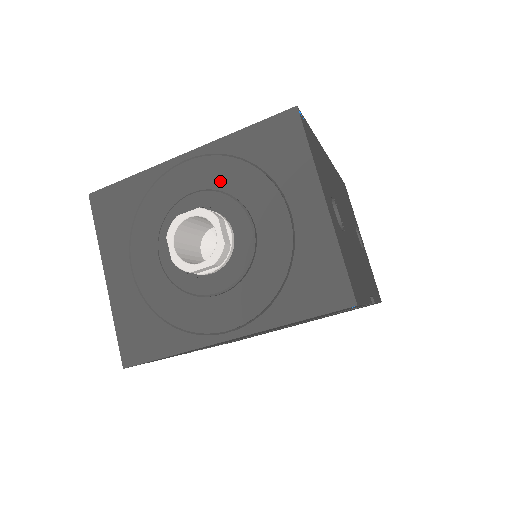
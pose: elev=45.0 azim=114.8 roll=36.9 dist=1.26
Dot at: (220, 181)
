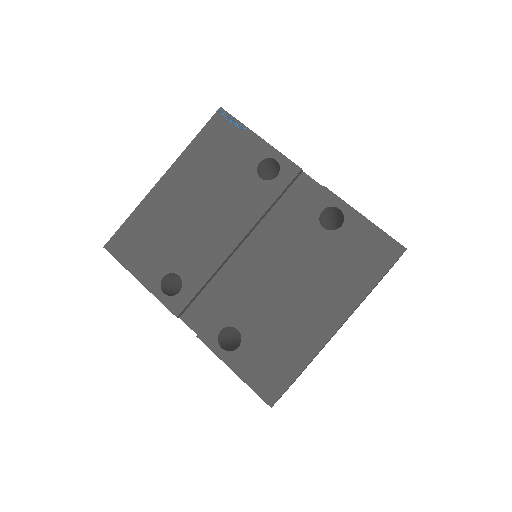
Dot at: occluded
